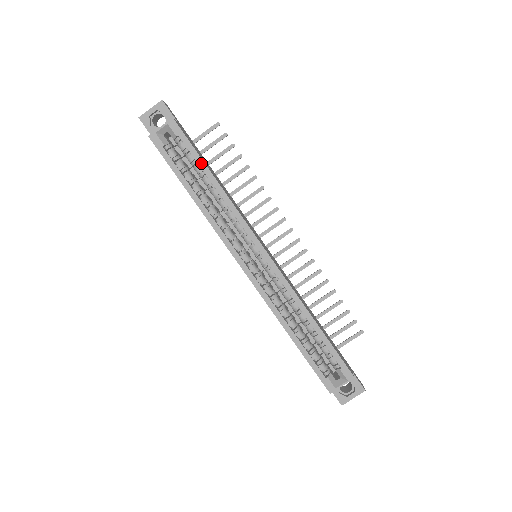
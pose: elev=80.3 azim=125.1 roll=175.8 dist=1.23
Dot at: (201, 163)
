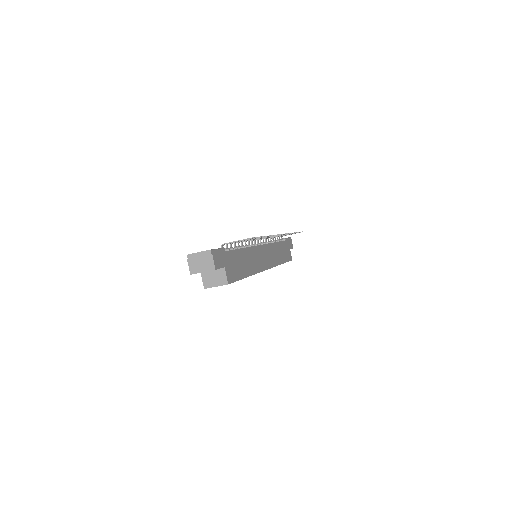
Dot at: (241, 279)
